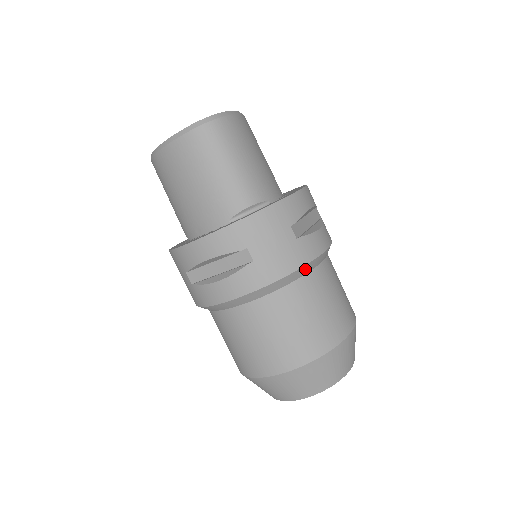
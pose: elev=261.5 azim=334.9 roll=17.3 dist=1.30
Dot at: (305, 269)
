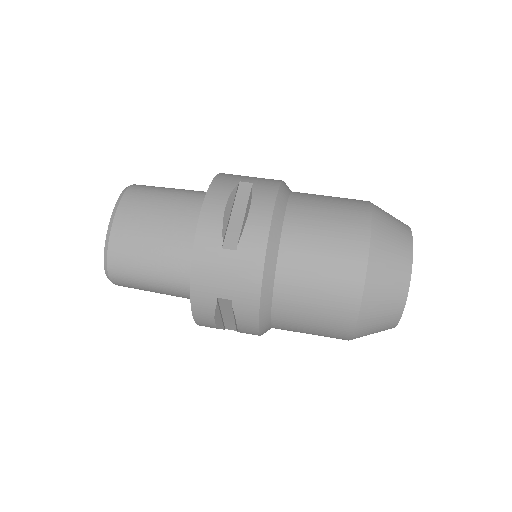
Dot at: occluded
